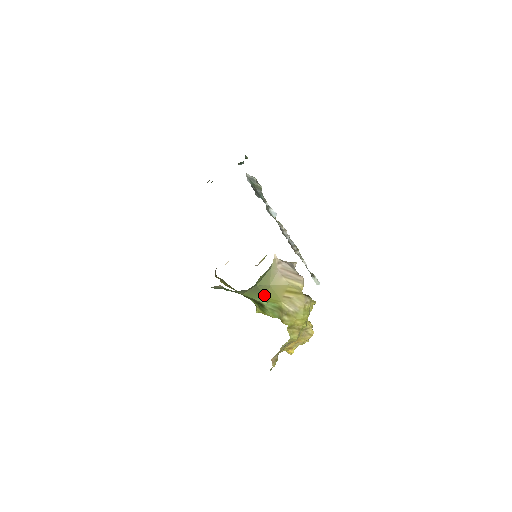
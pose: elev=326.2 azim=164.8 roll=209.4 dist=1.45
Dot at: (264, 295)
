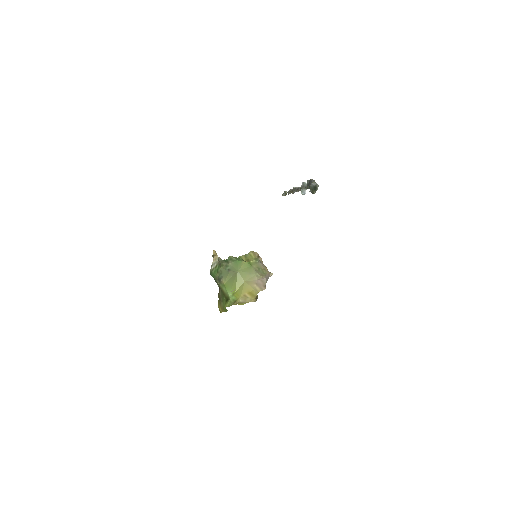
Dot at: (235, 287)
